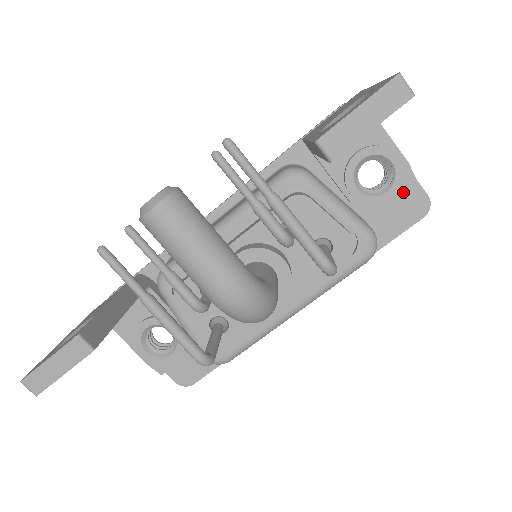
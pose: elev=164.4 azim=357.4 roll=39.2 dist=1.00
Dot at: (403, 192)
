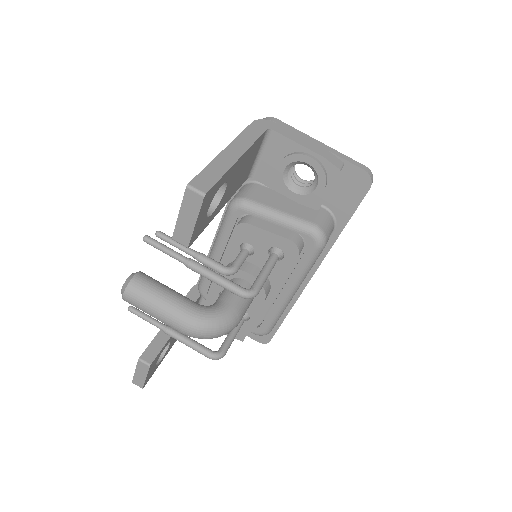
Dot at: (332, 181)
